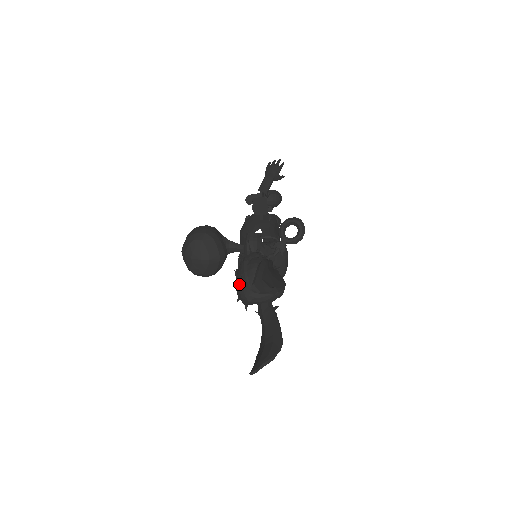
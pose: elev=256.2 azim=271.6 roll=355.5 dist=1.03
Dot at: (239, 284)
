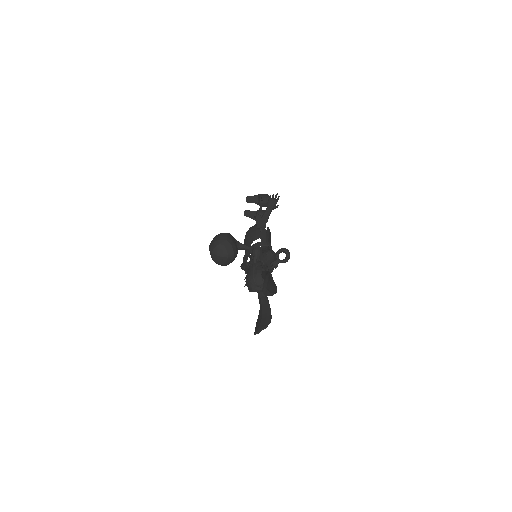
Dot at: (249, 281)
